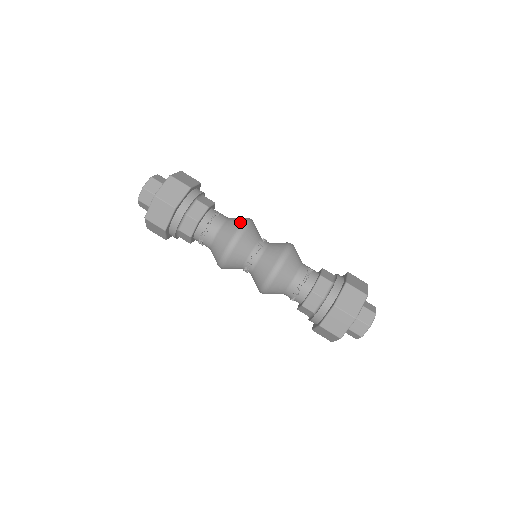
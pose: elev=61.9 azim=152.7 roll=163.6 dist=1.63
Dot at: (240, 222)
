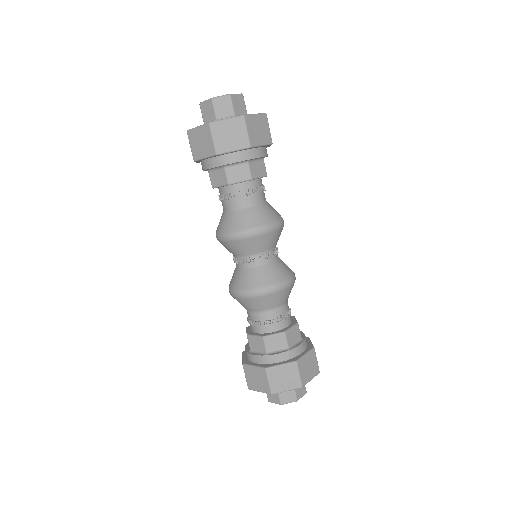
Dot at: (280, 216)
